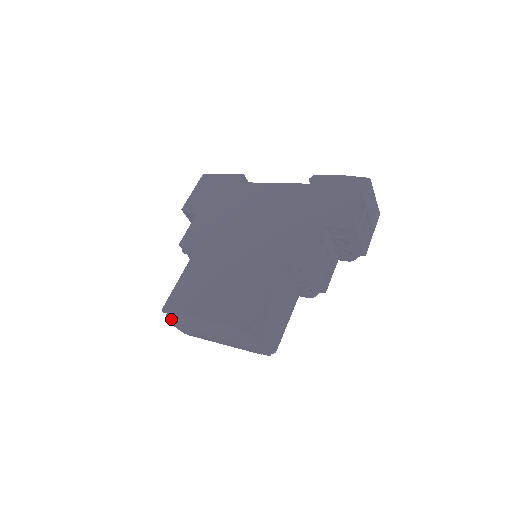
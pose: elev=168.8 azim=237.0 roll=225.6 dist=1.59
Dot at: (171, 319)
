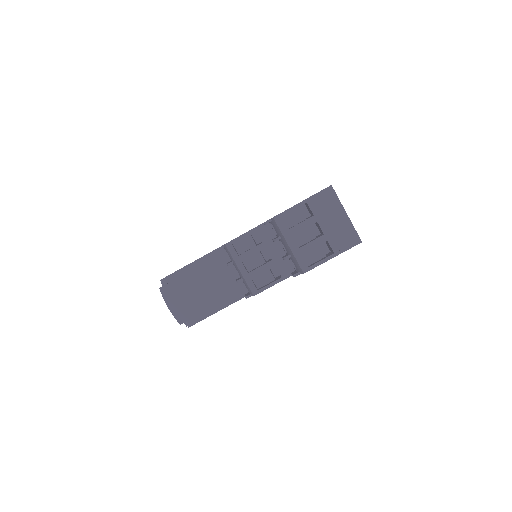
Dot at: occluded
